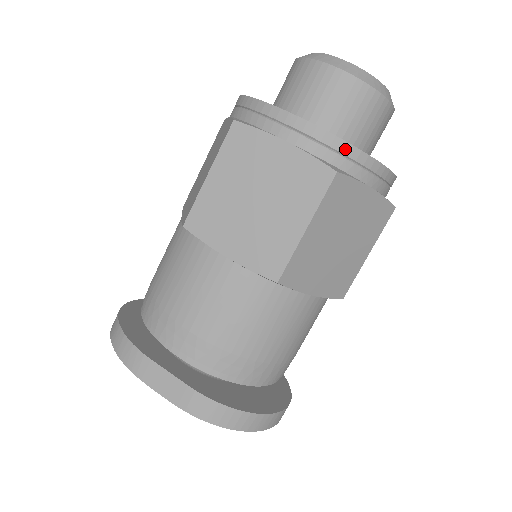
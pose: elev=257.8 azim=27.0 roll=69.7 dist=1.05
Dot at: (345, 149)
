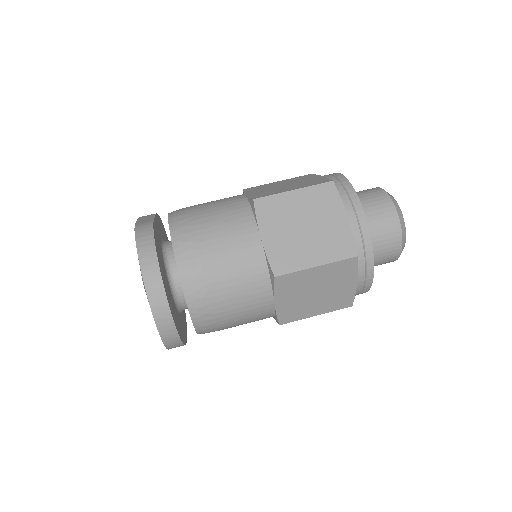
Dot at: (348, 186)
